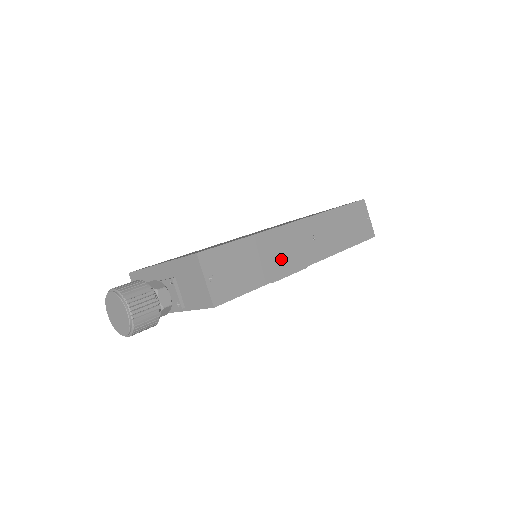
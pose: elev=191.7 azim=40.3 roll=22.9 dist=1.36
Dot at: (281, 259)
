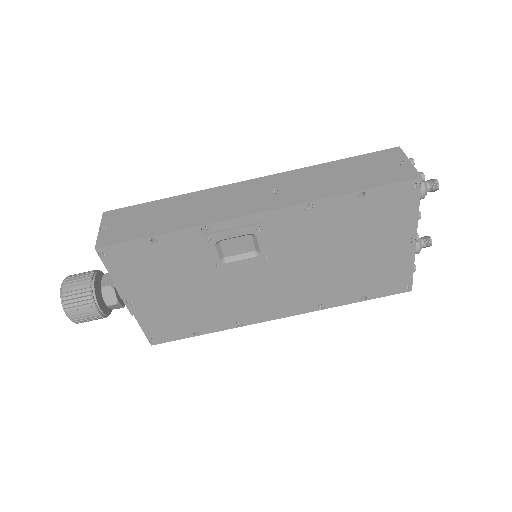
Dot at: (209, 211)
